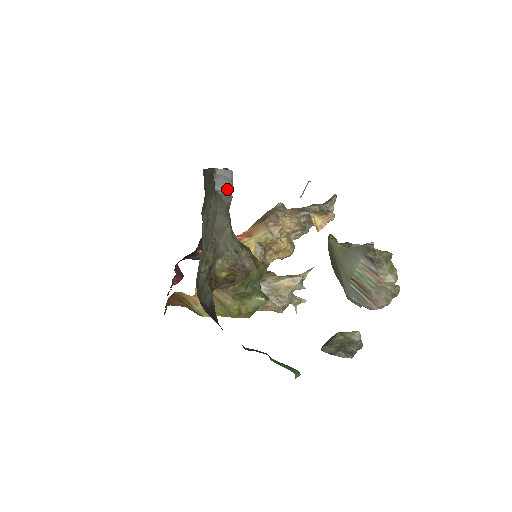
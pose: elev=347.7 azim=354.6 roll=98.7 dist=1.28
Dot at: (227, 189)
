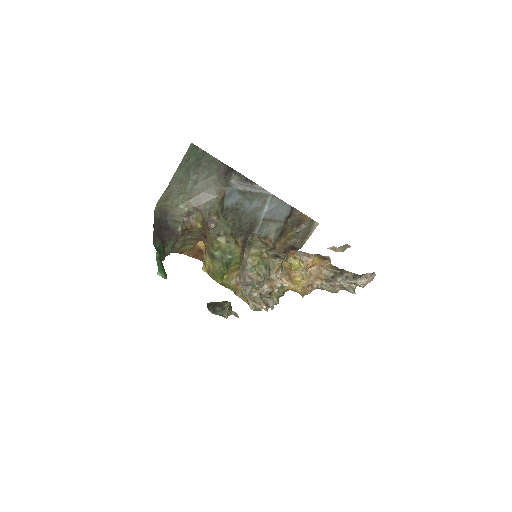
Dot at: (237, 186)
